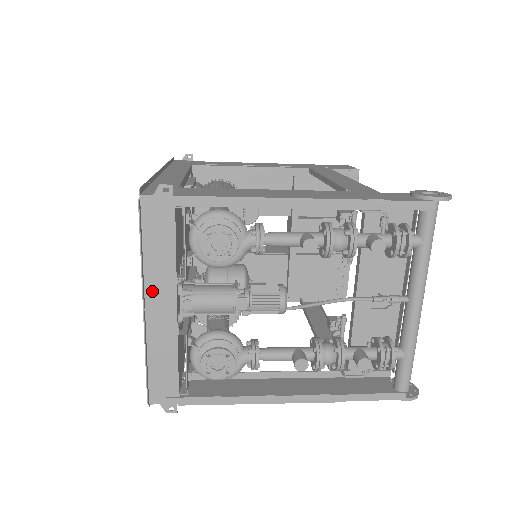
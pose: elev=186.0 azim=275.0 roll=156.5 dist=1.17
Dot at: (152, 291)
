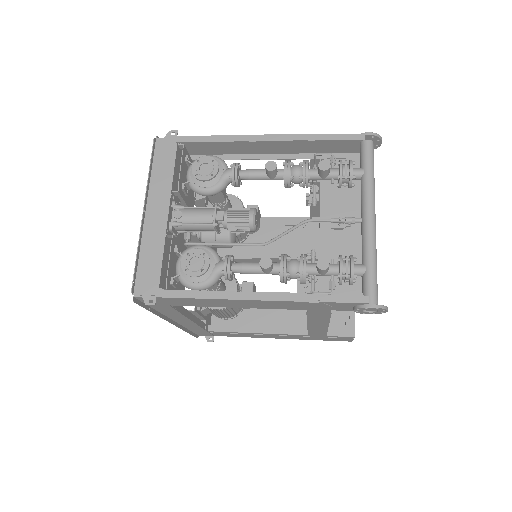
Dot at: (153, 199)
